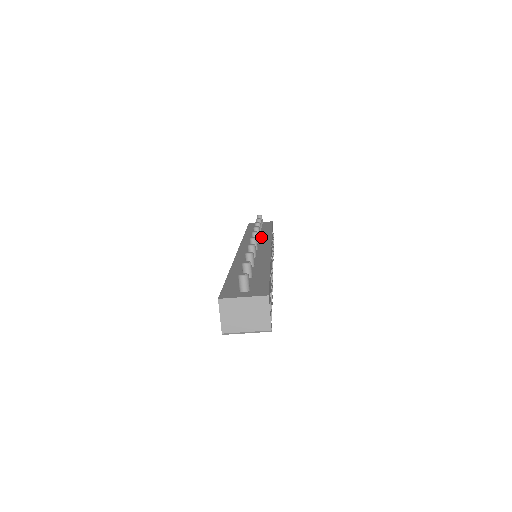
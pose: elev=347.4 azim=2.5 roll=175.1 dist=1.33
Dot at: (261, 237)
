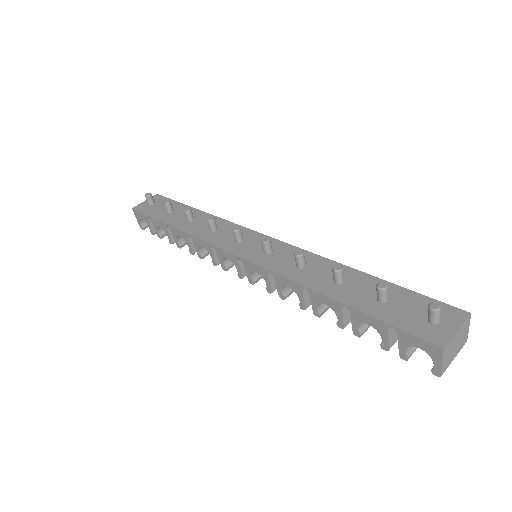
Dot at: (221, 228)
